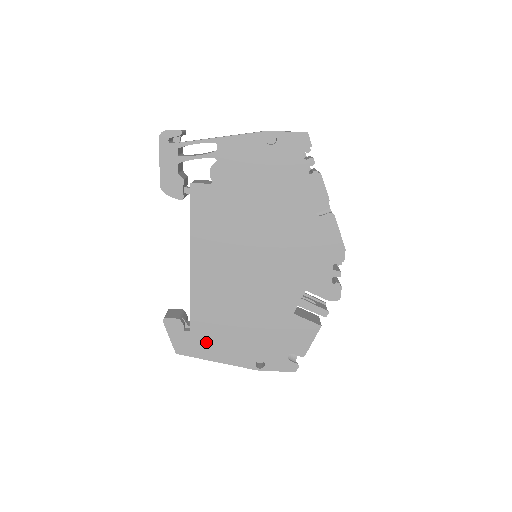
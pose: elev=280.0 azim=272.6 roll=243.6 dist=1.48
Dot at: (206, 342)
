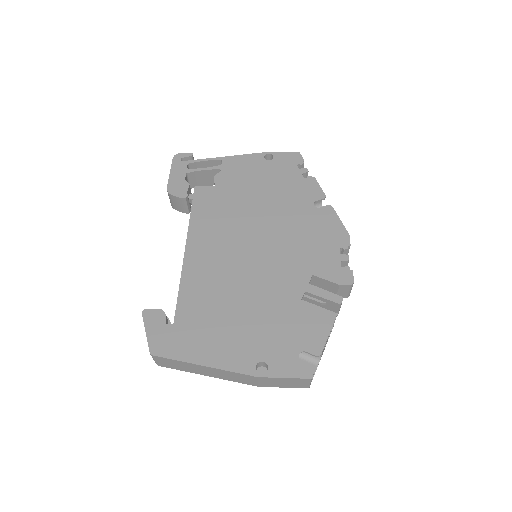
Dot at: (192, 338)
